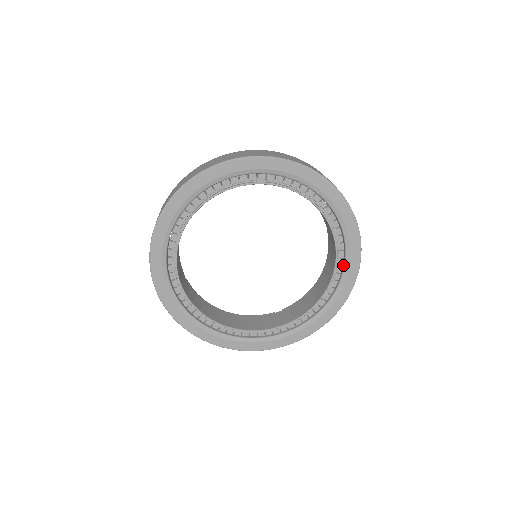
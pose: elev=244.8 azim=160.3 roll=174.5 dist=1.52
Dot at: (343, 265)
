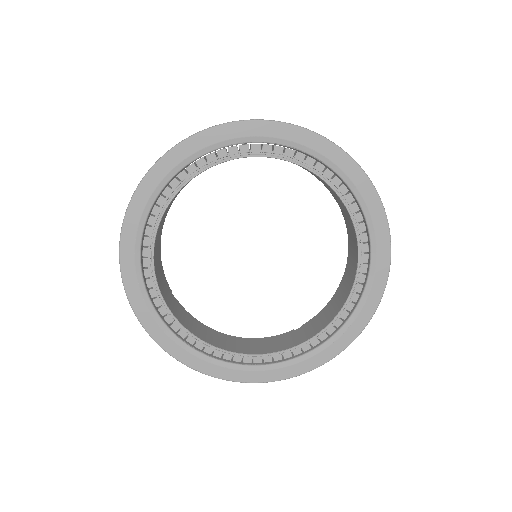
Dot at: (369, 252)
